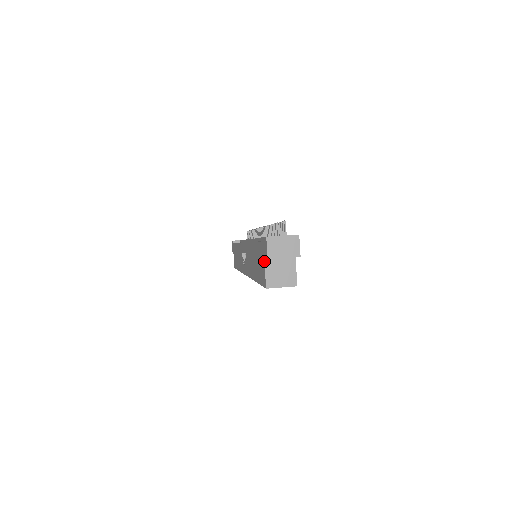
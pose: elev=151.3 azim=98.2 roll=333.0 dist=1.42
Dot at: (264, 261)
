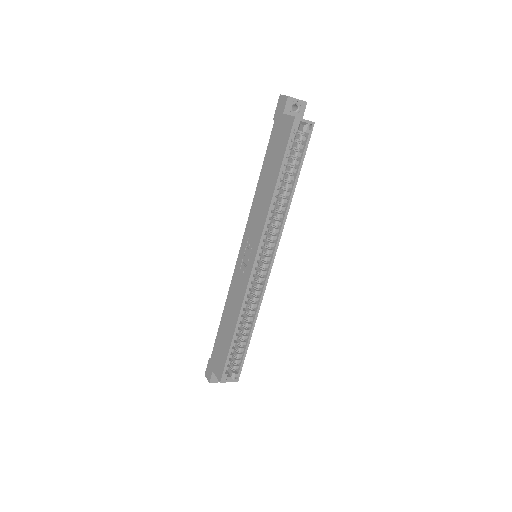
Dot at: (284, 114)
